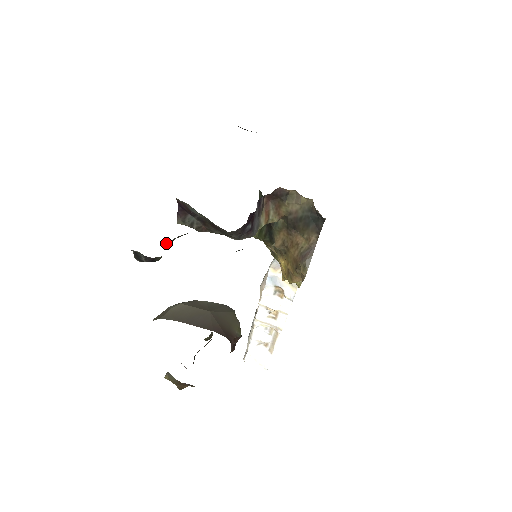
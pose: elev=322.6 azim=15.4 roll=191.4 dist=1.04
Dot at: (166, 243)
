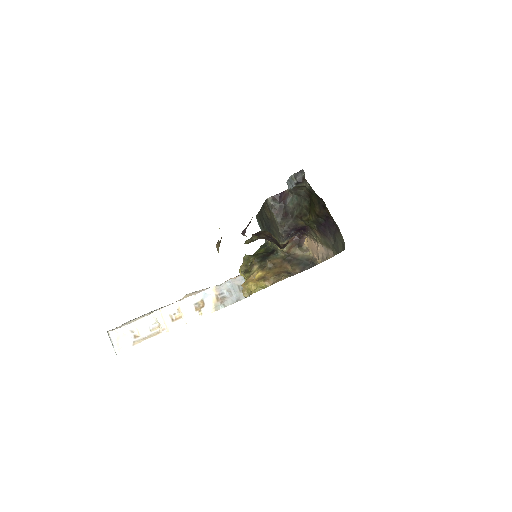
Dot at: (295, 188)
